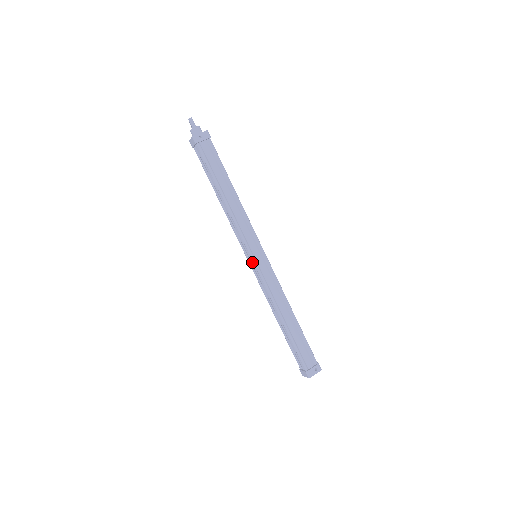
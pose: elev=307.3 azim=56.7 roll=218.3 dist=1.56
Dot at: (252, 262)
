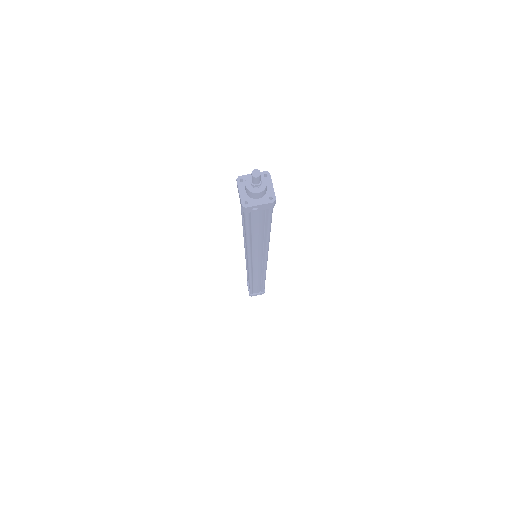
Dot at: (247, 261)
